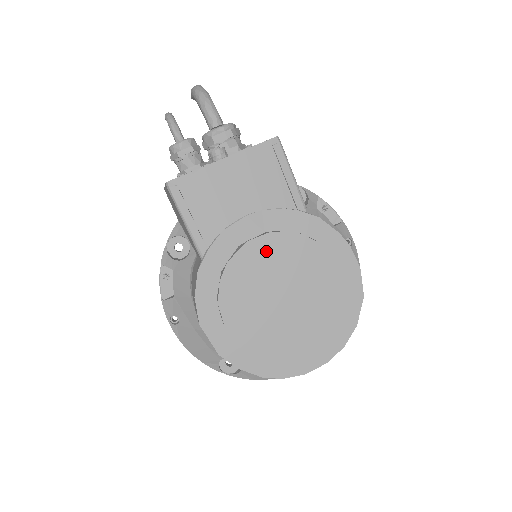
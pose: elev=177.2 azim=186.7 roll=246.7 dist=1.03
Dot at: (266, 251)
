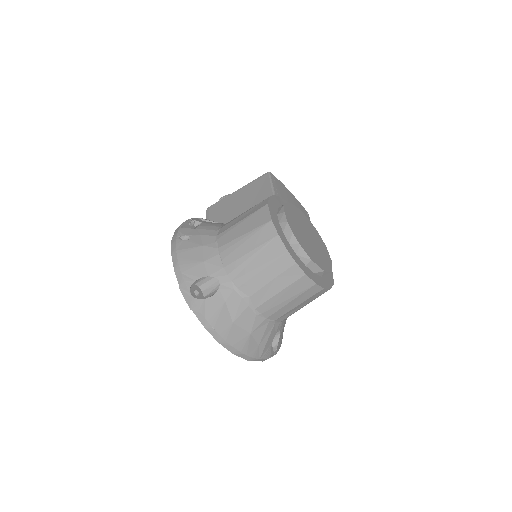
Dot at: (306, 220)
